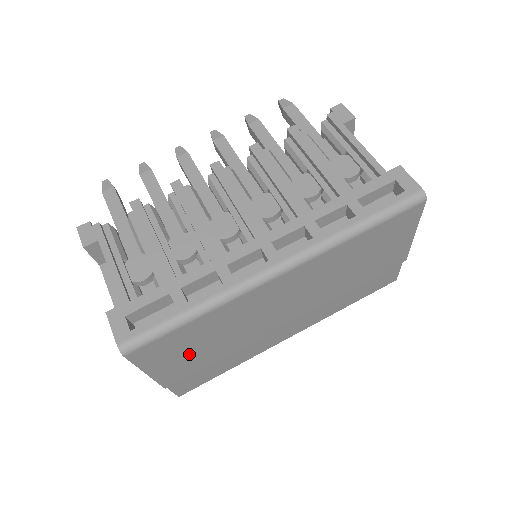
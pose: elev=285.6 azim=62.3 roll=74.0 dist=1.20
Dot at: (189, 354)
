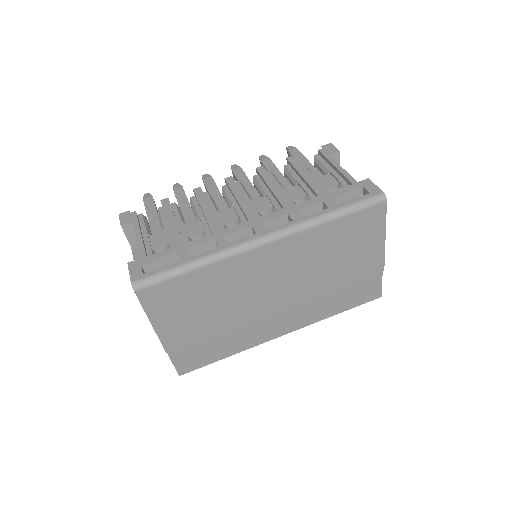
Dot at: (188, 314)
